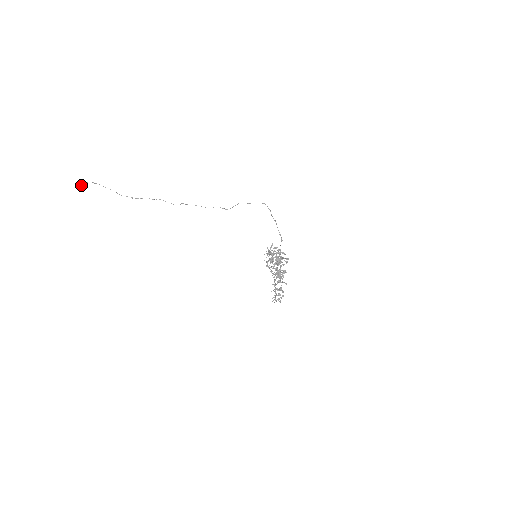
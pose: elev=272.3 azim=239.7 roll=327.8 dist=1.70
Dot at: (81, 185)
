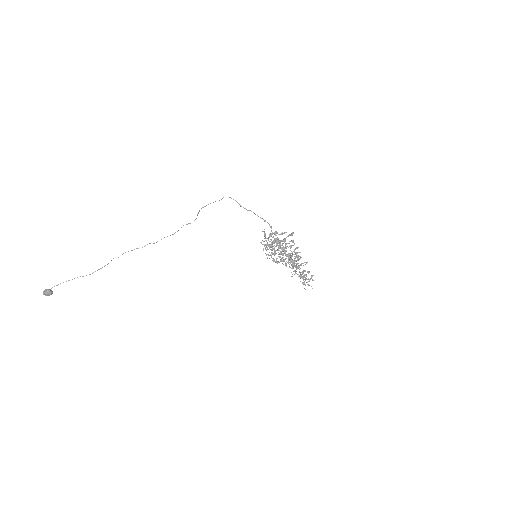
Dot at: (48, 295)
